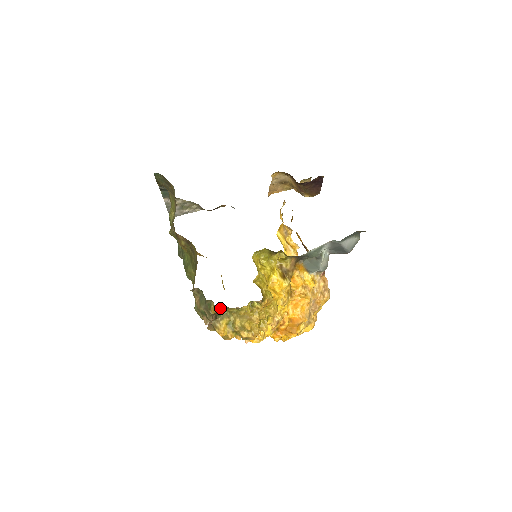
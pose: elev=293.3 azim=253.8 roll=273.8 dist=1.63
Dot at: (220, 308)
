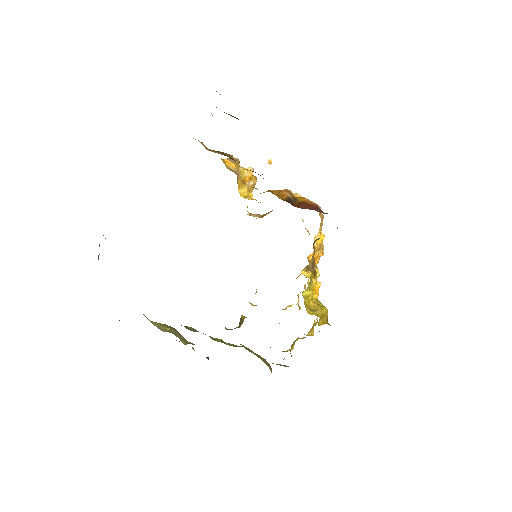
Dot at: occluded
